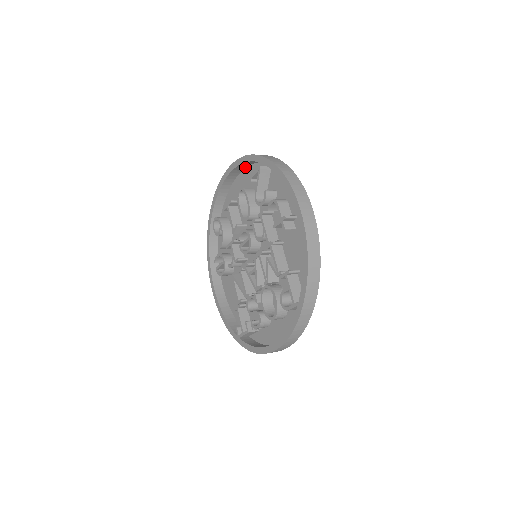
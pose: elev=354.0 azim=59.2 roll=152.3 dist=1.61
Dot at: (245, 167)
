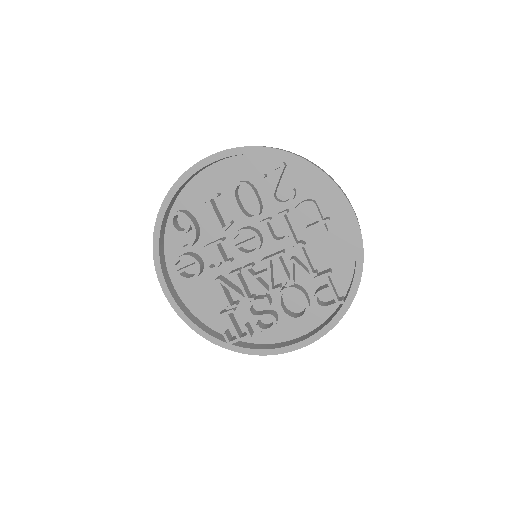
Dot at: occluded
